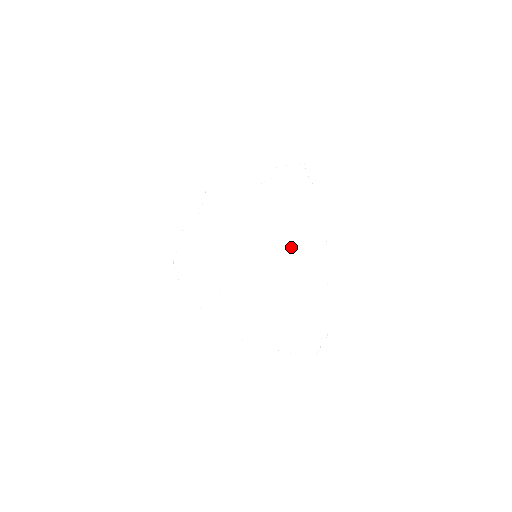
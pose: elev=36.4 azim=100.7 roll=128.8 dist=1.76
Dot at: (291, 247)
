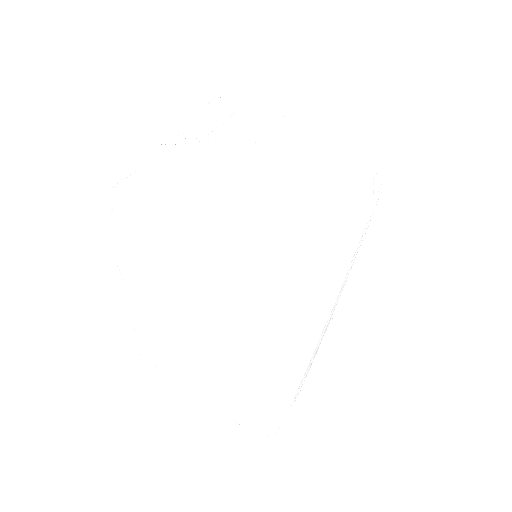
Dot at: (313, 272)
